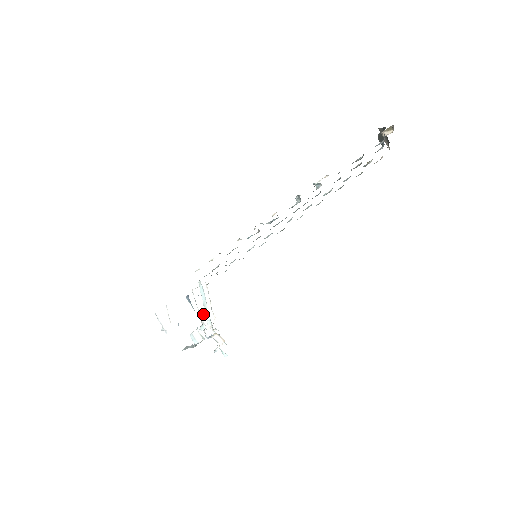
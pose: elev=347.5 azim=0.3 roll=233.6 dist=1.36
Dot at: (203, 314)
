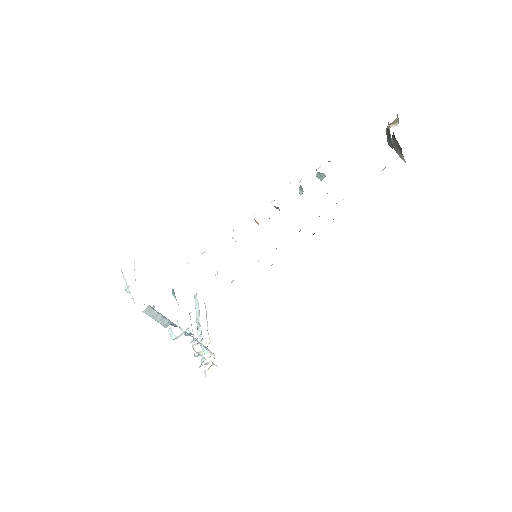
Dot at: (197, 337)
